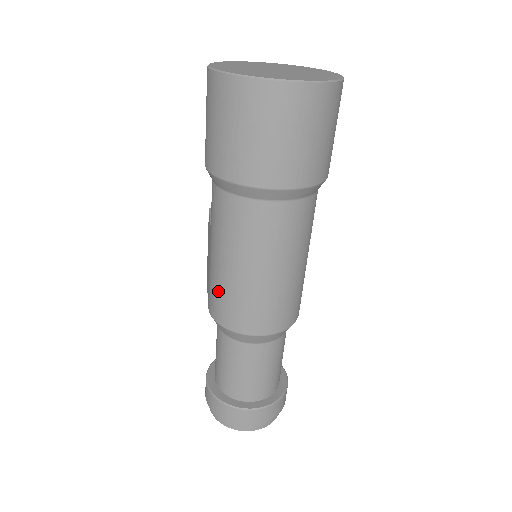
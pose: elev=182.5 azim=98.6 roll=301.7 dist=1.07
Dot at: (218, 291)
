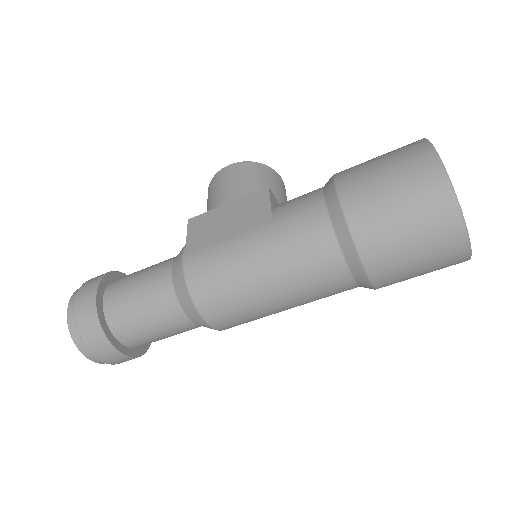
Dot at: (222, 268)
